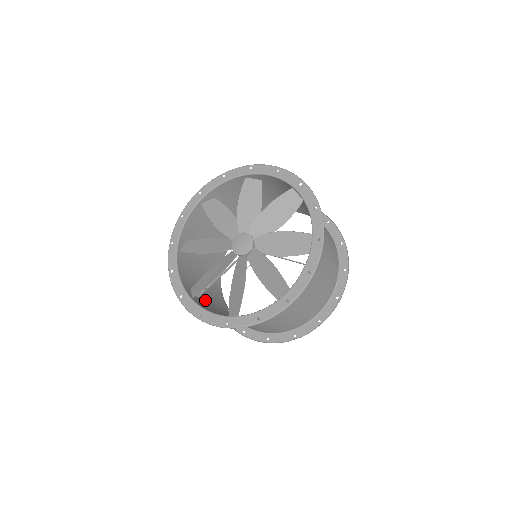
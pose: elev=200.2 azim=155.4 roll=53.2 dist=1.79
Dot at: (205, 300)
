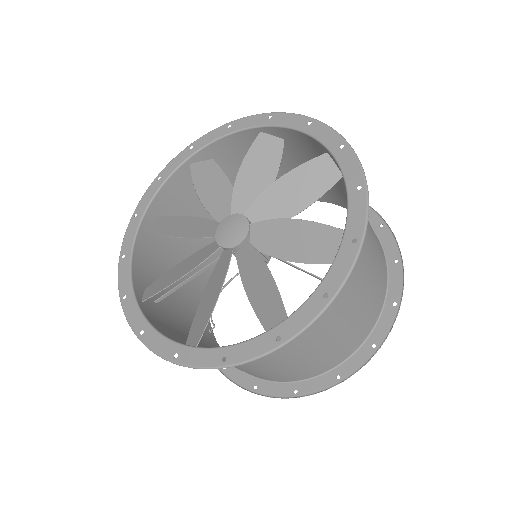
Dot at: (168, 309)
